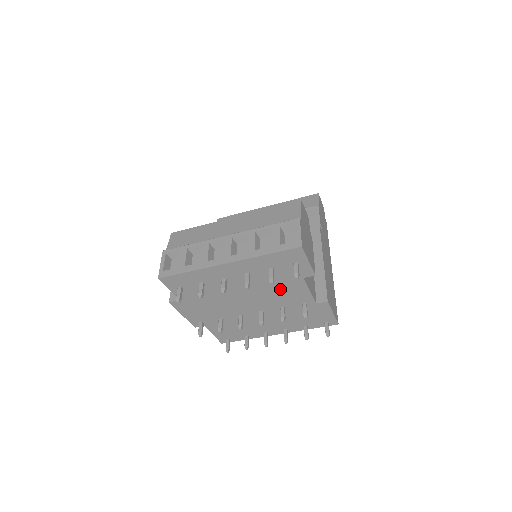
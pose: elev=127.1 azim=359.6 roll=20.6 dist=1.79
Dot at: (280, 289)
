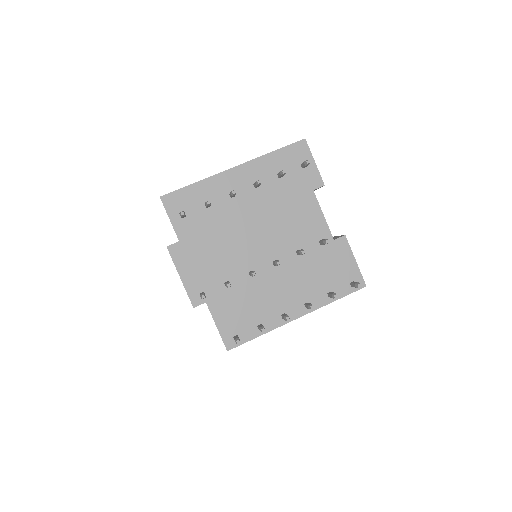
Dot at: (292, 213)
